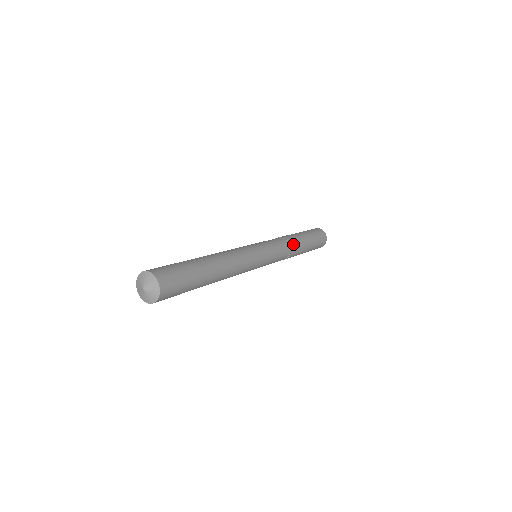
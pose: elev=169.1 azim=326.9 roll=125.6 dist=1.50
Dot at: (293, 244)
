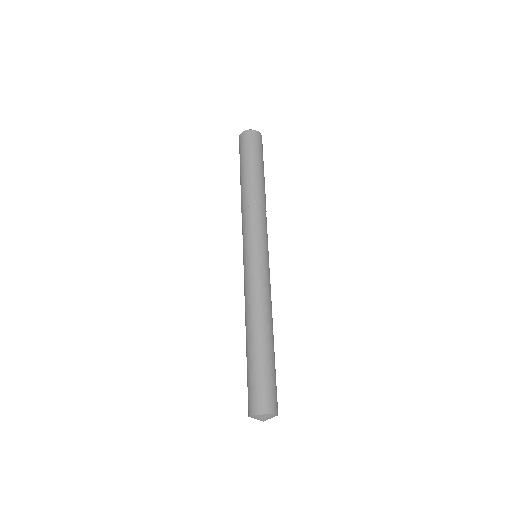
Dot at: (263, 201)
